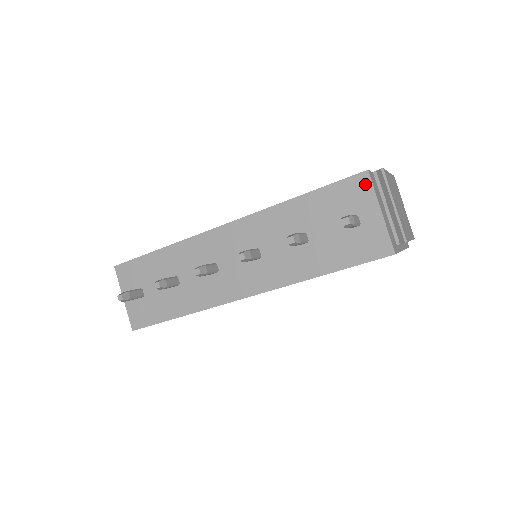
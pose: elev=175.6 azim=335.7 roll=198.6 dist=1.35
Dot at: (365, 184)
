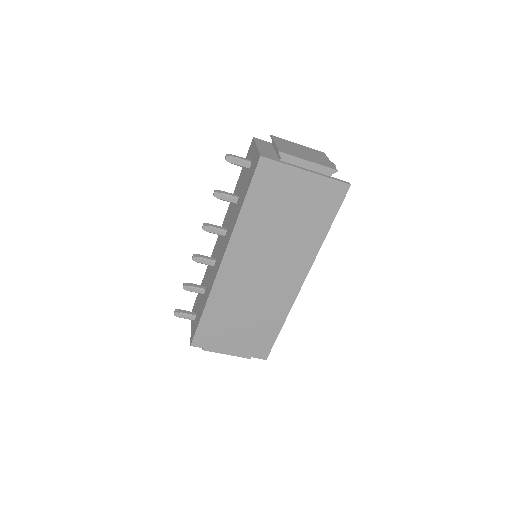
Dot at: (252, 144)
